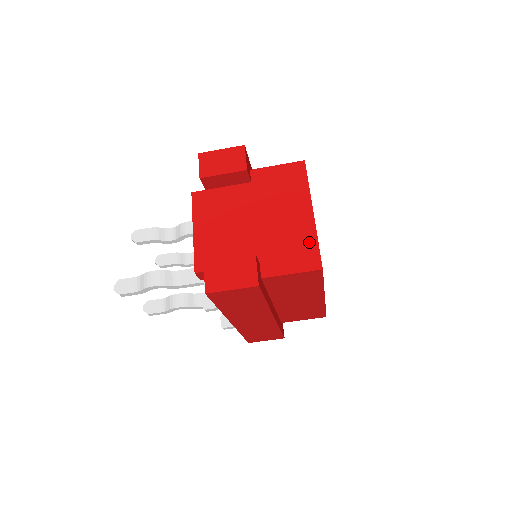
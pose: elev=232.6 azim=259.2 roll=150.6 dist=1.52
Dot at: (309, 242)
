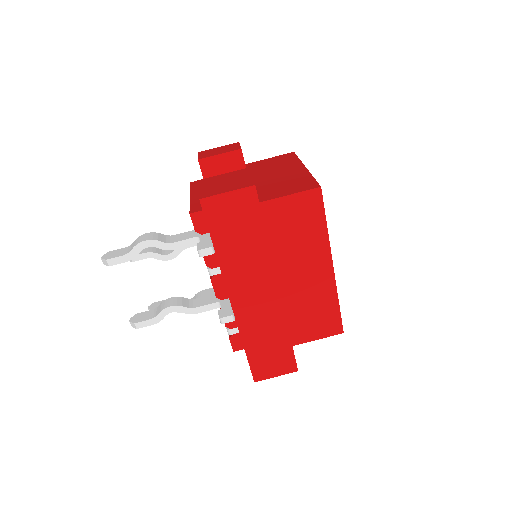
Dot at: (304, 179)
